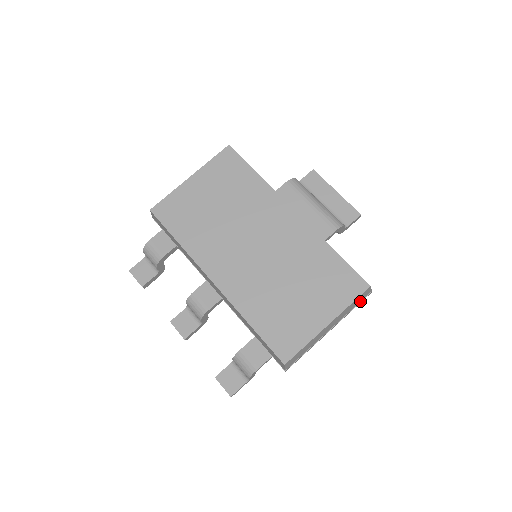
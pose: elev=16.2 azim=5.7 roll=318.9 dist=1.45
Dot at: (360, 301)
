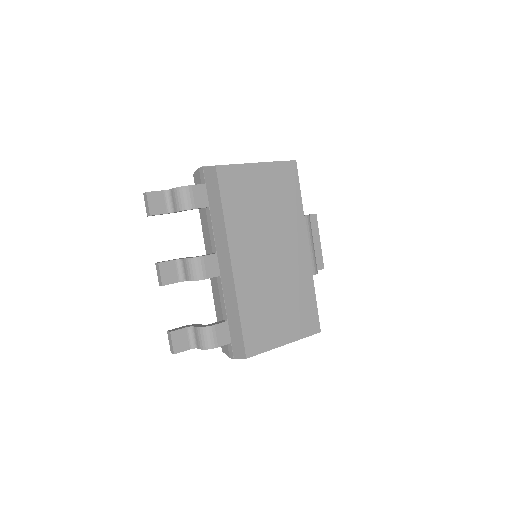
Dot at: occluded
